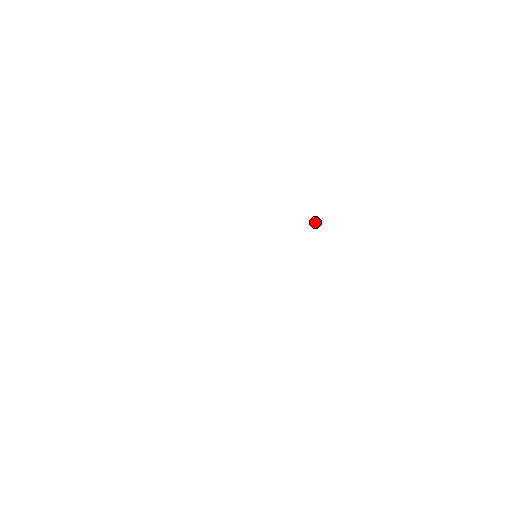
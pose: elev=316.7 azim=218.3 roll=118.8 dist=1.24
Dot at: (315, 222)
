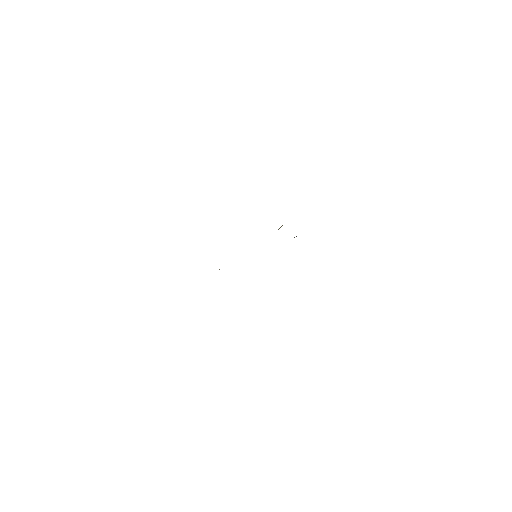
Dot at: (294, 237)
